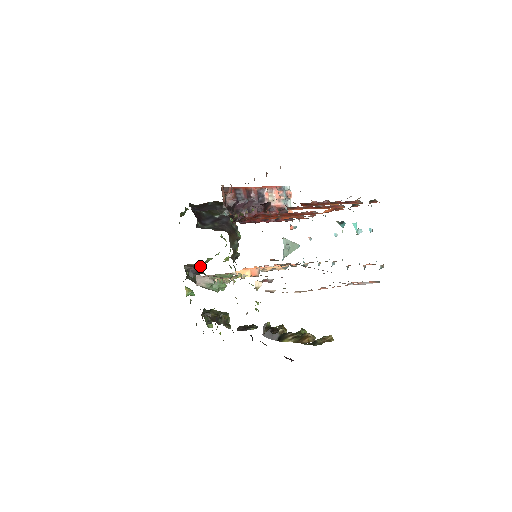
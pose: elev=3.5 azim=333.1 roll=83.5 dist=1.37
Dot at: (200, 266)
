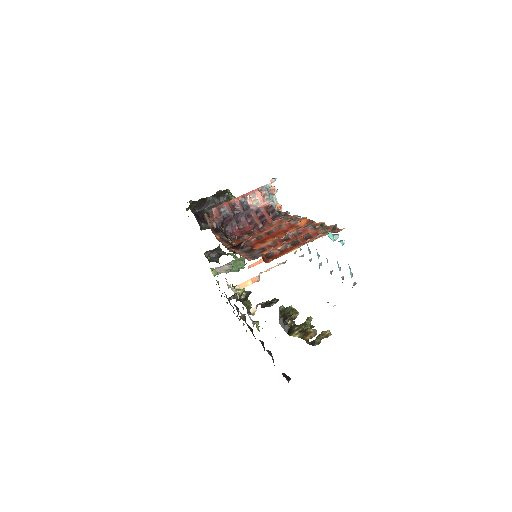
Dot at: (219, 248)
